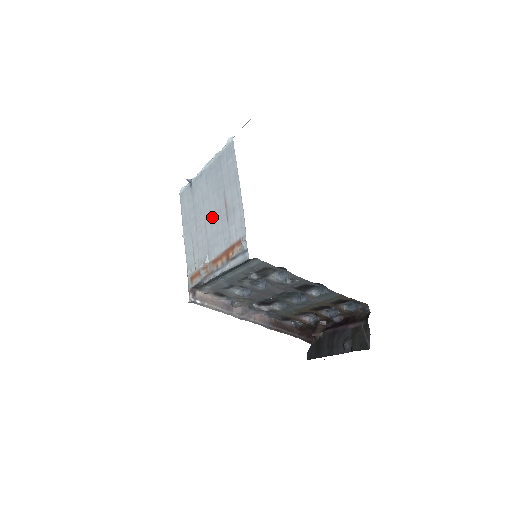
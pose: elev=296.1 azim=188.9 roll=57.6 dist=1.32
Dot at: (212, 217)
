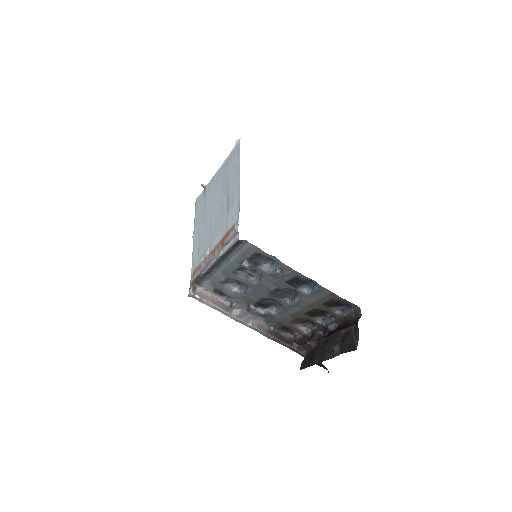
Dot at: (216, 213)
